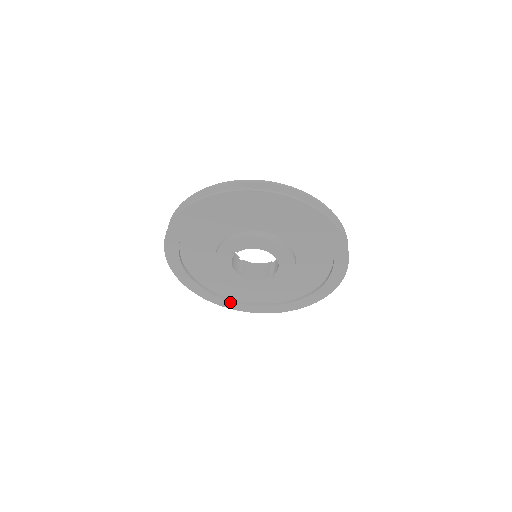
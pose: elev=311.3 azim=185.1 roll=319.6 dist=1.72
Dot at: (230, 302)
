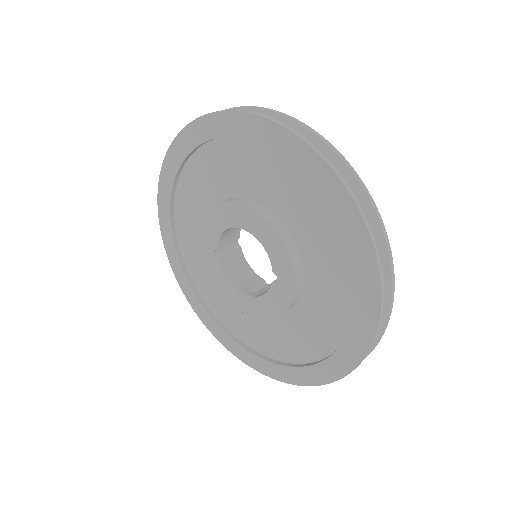
Dot at: (282, 368)
